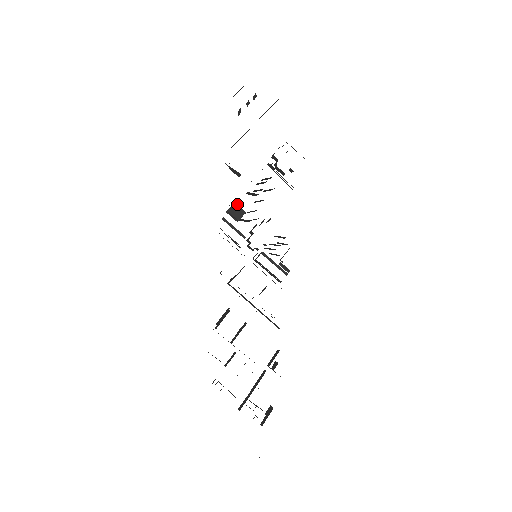
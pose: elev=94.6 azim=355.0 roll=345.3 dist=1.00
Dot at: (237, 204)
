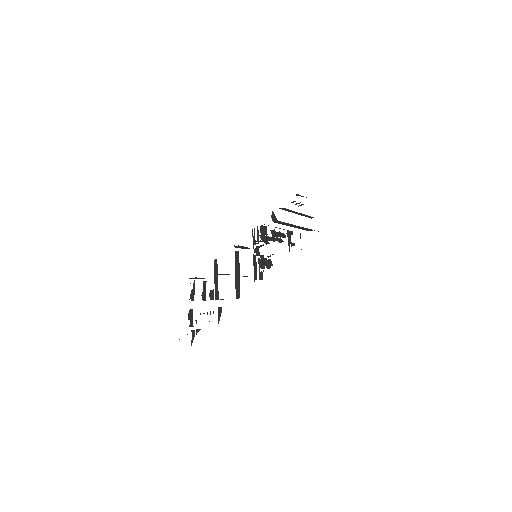
Dot at: occluded
